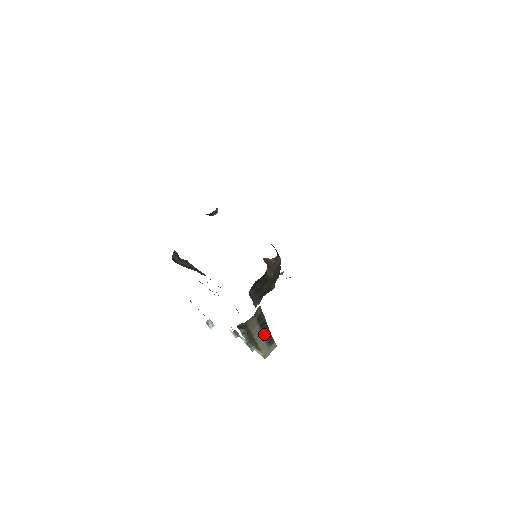
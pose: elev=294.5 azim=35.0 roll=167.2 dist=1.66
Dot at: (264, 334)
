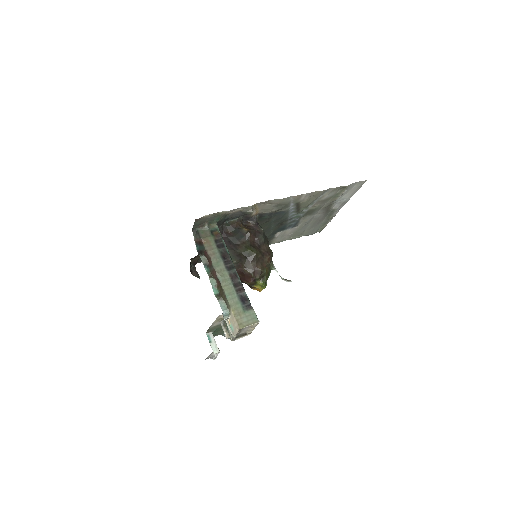
Dot at: (230, 276)
